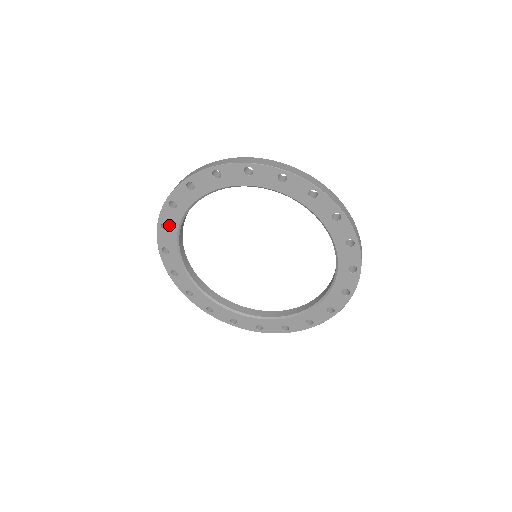
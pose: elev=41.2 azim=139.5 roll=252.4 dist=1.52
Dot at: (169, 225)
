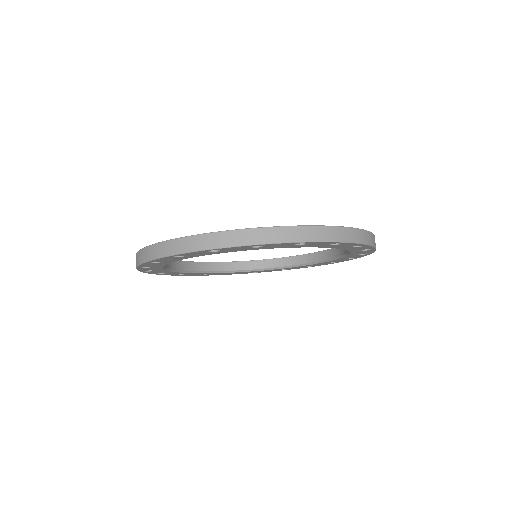
Dot at: occluded
